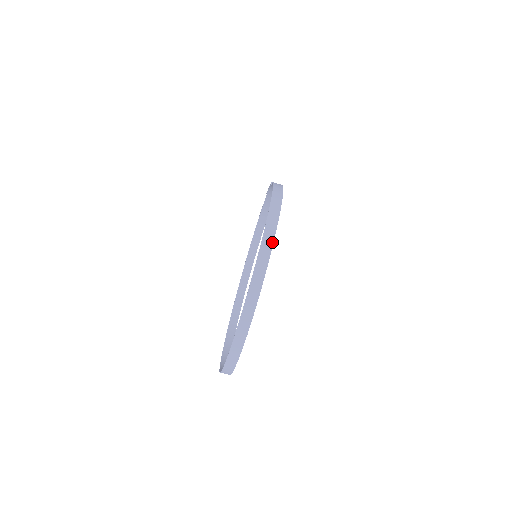
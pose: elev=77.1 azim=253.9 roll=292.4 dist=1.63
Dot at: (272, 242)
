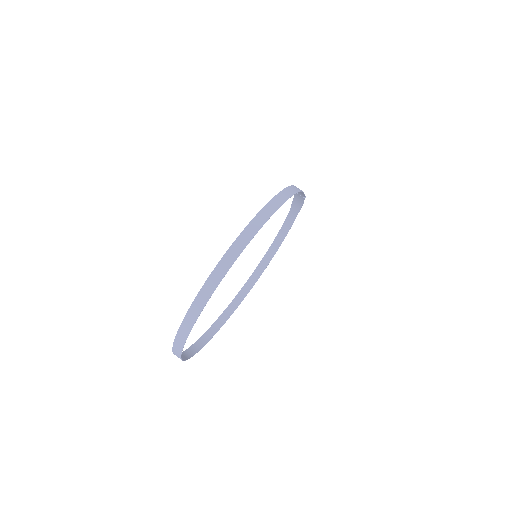
Dot at: (264, 223)
